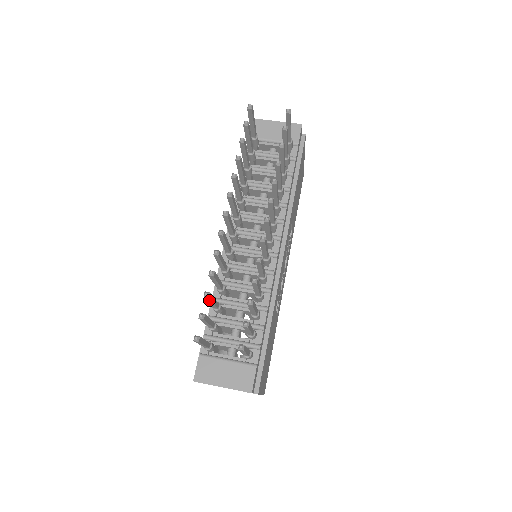
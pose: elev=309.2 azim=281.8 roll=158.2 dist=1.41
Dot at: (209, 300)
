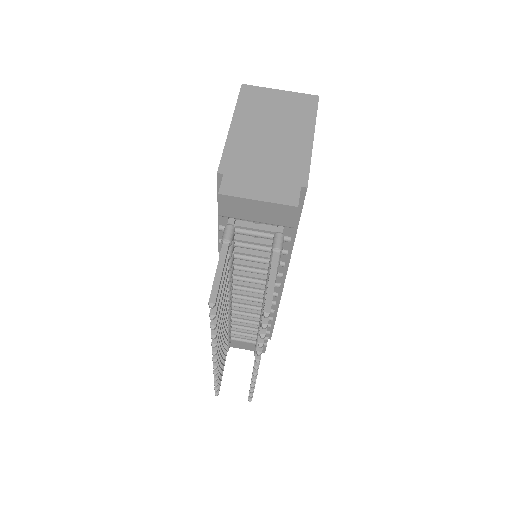
Dot at: occluded
